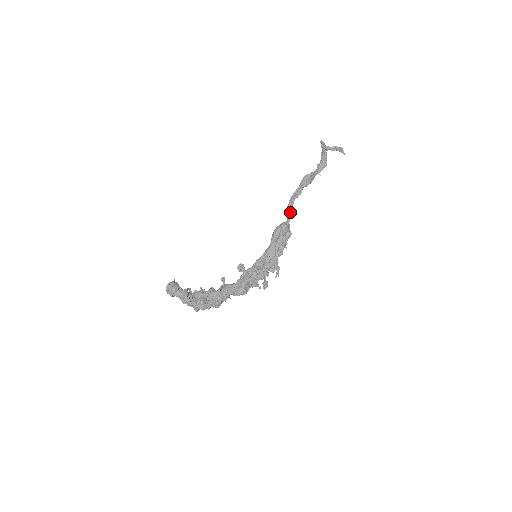
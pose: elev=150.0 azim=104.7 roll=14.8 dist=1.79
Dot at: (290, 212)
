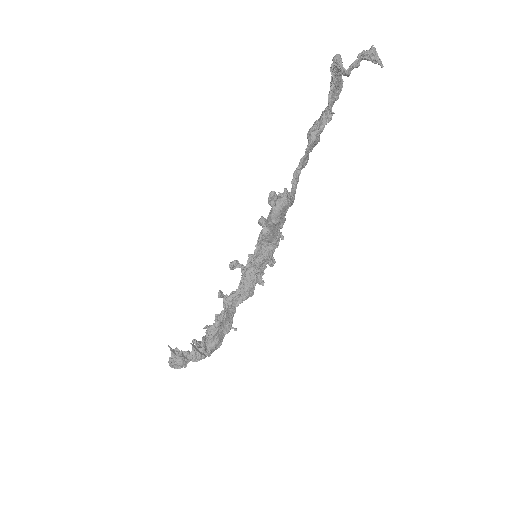
Dot at: occluded
